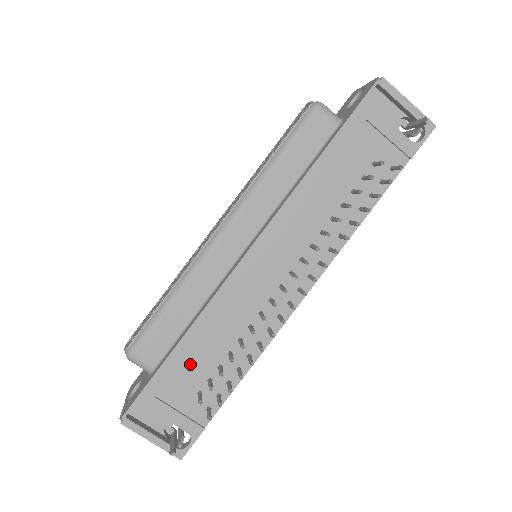
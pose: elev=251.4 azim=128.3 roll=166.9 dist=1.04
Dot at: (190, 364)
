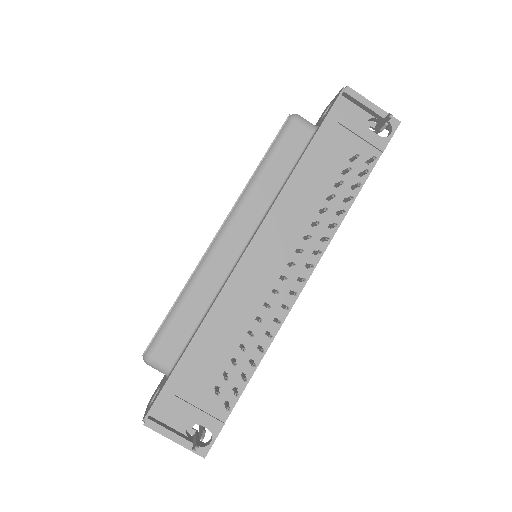
Dot at: (205, 360)
